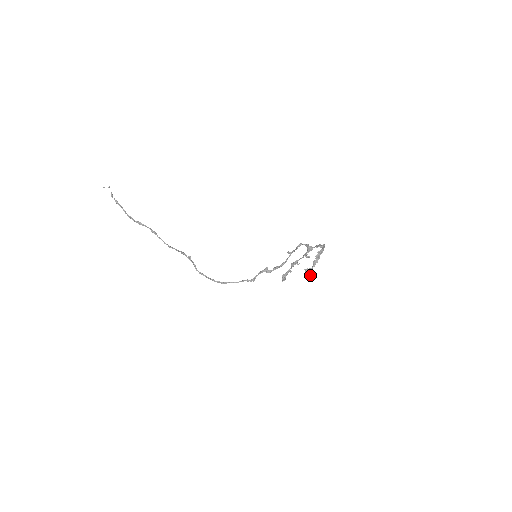
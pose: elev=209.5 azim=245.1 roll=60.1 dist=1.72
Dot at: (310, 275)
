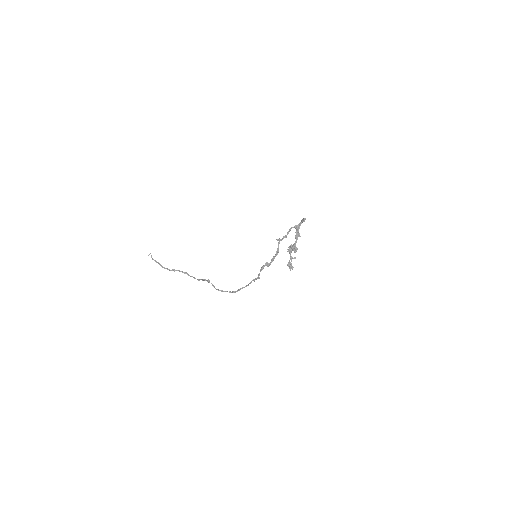
Dot at: (296, 250)
